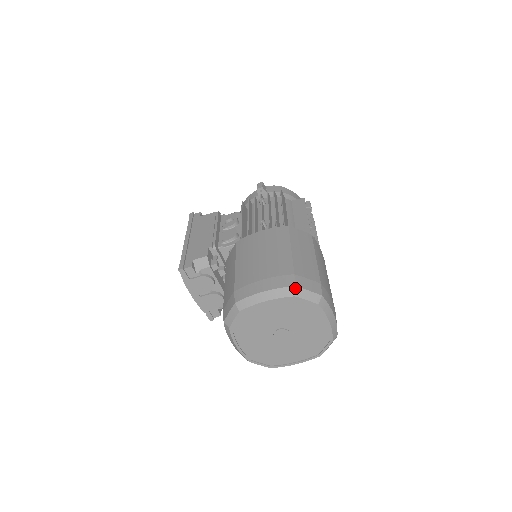
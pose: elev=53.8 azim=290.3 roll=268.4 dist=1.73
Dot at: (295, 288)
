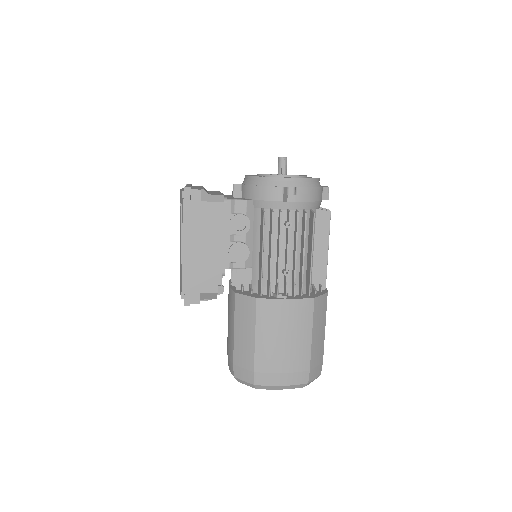
Dot at: (307, 384)
